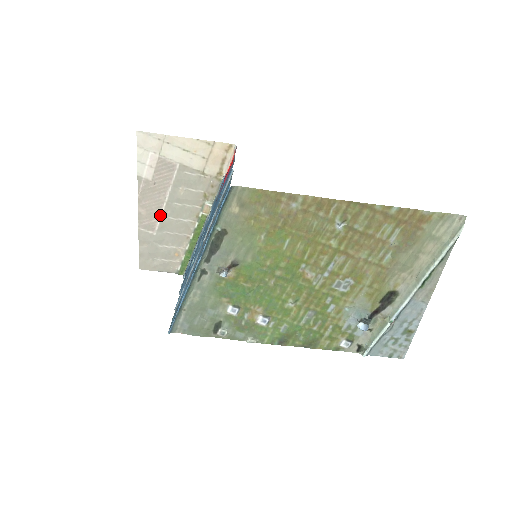
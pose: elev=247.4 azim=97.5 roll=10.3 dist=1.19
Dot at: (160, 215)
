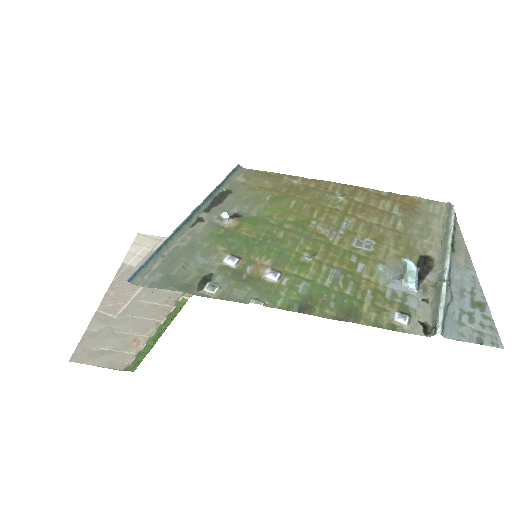
Dot at: (131, 298)
